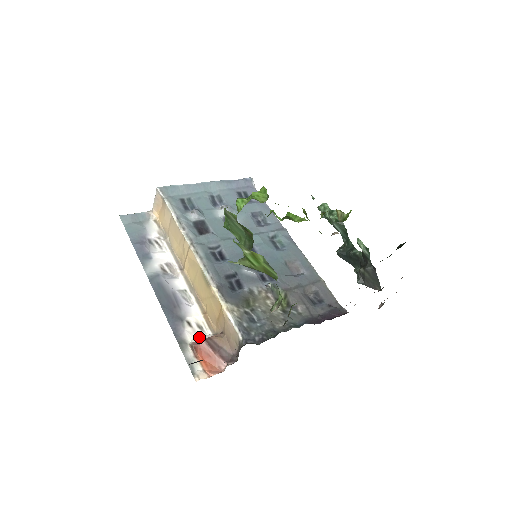
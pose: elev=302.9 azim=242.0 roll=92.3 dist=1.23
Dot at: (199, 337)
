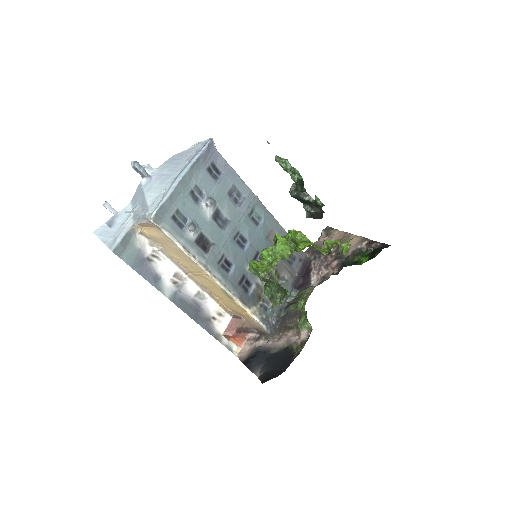
Dot at: (224, 324)
